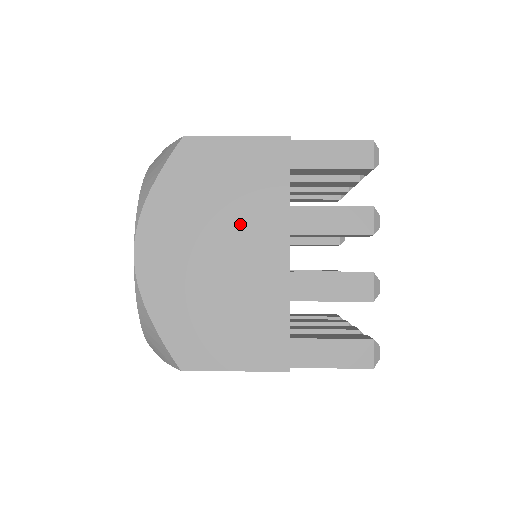
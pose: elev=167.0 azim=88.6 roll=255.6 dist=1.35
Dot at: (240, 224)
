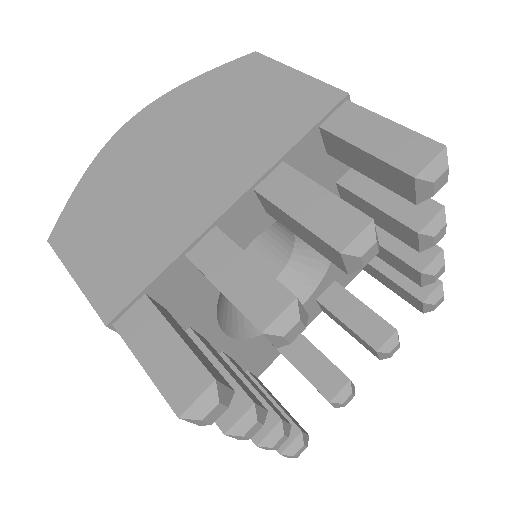
Dot at: (221, 147)
